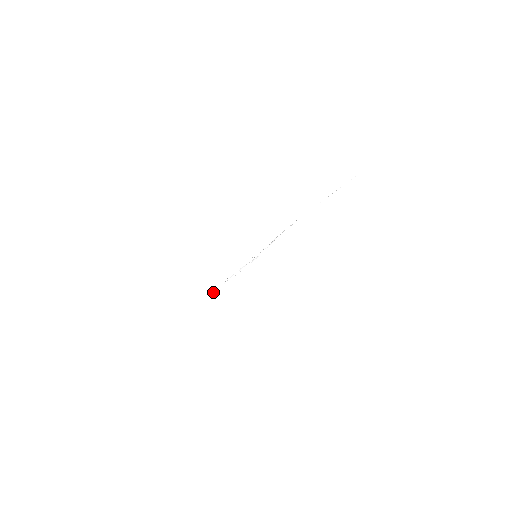
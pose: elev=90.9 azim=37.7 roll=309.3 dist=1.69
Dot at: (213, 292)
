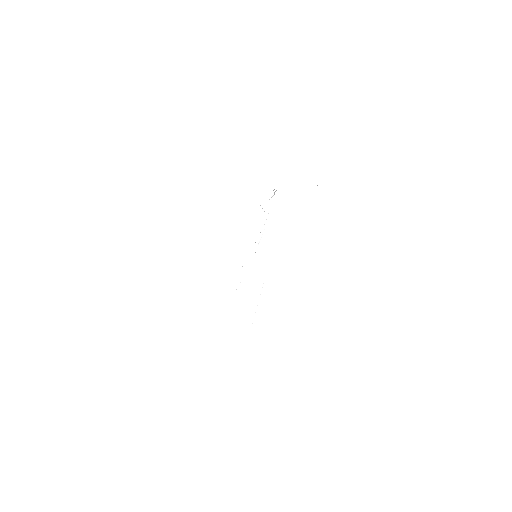
Dot at: occluded
